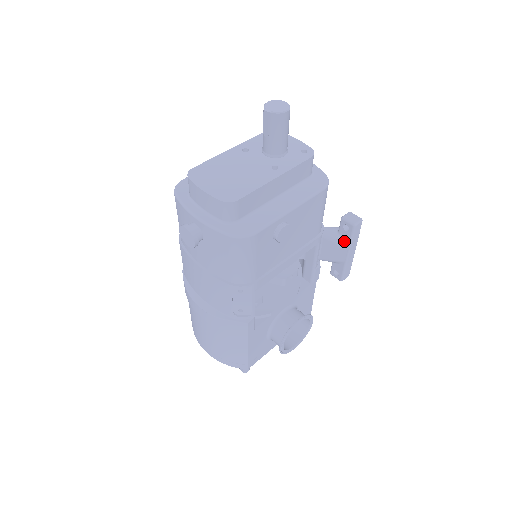
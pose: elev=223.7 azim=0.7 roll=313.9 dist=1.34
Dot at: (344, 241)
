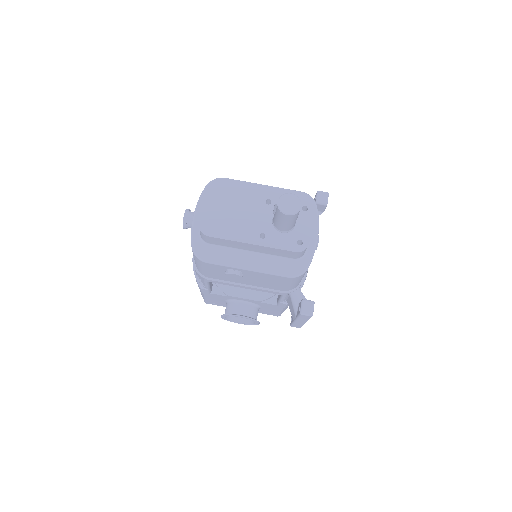
Dot at: (297, 312)
